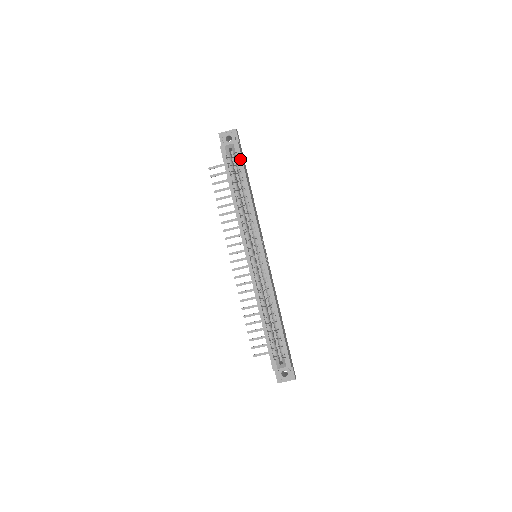
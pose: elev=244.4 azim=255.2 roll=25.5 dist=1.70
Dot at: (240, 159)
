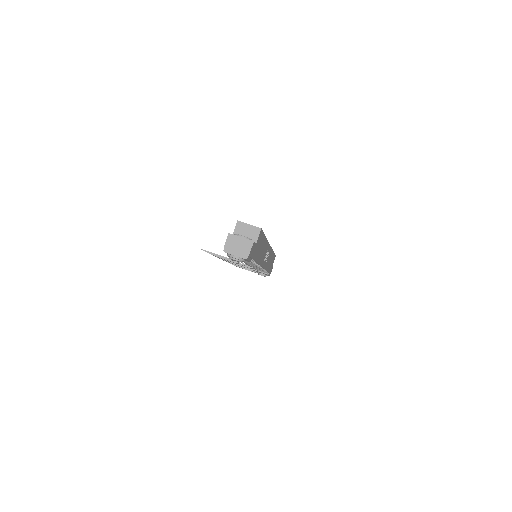
Dot at: occluded
